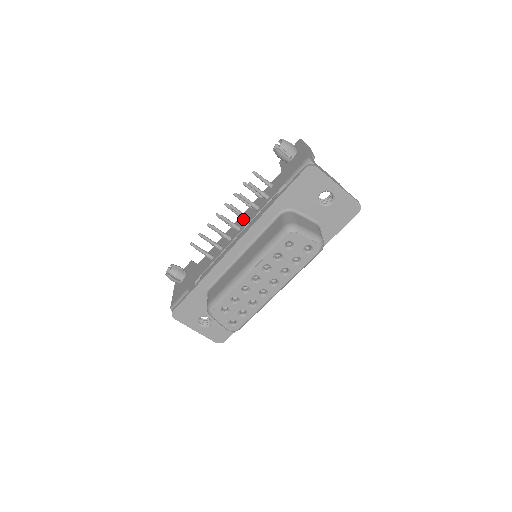
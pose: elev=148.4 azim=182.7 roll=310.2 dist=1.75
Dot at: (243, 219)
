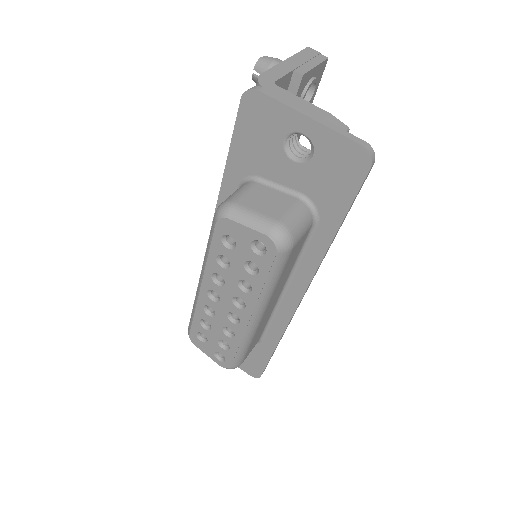
Dot at: occluded
